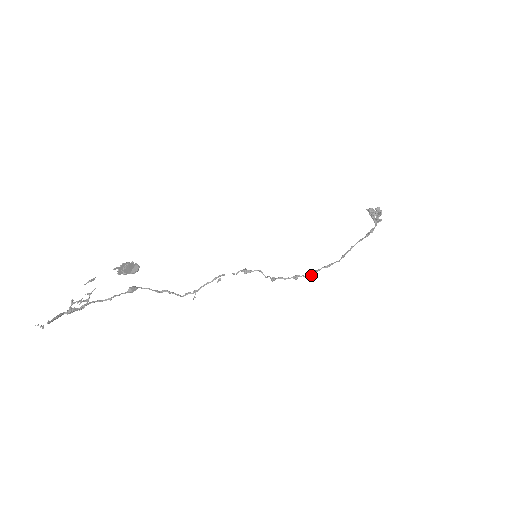
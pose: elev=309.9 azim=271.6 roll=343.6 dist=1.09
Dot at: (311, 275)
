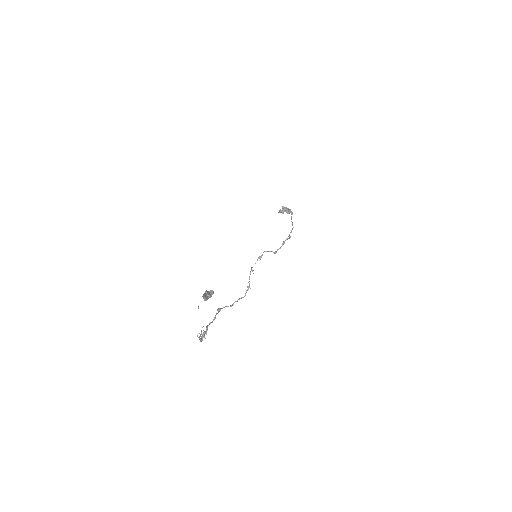
Dot at: (289, 238)
